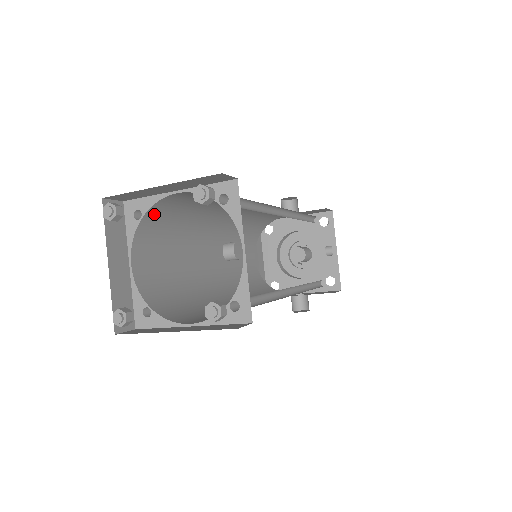
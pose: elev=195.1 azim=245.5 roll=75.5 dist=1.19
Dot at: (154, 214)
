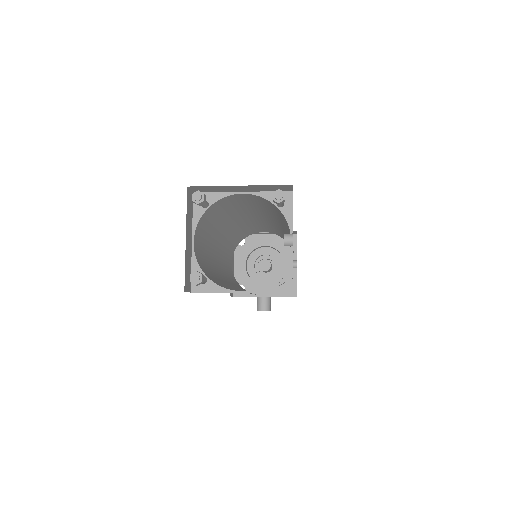
Dot at: (214, 207)
